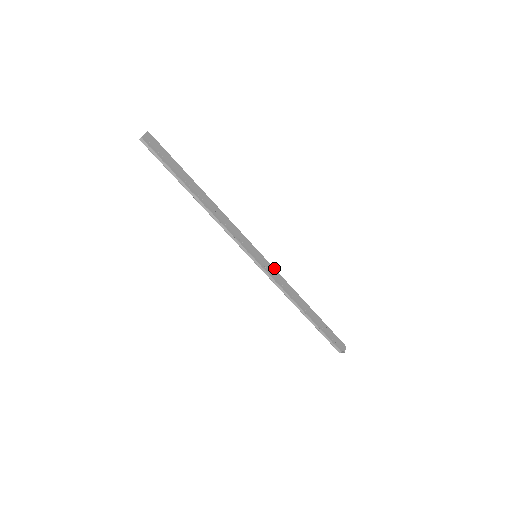
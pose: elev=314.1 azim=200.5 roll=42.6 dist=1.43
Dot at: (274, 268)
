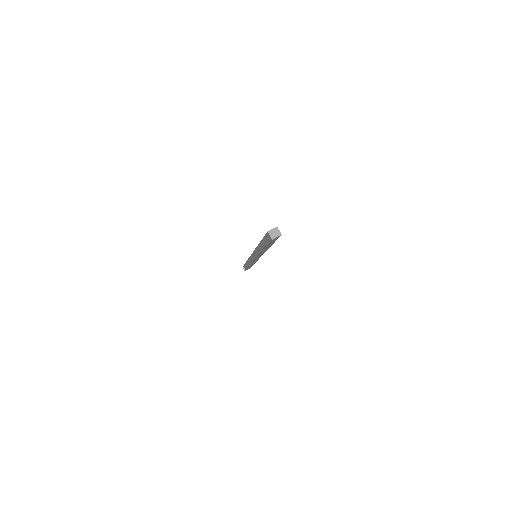
Dot at: occluded
